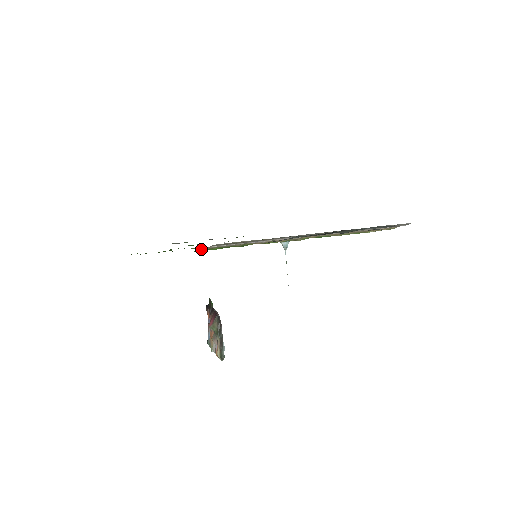
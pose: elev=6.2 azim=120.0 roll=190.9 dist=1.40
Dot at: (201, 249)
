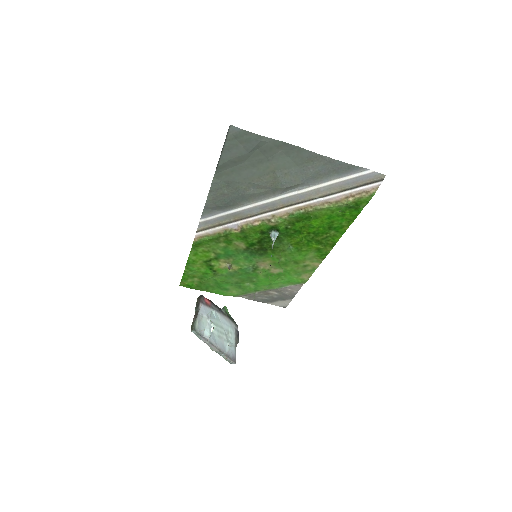
Dot at: (195, 239)
